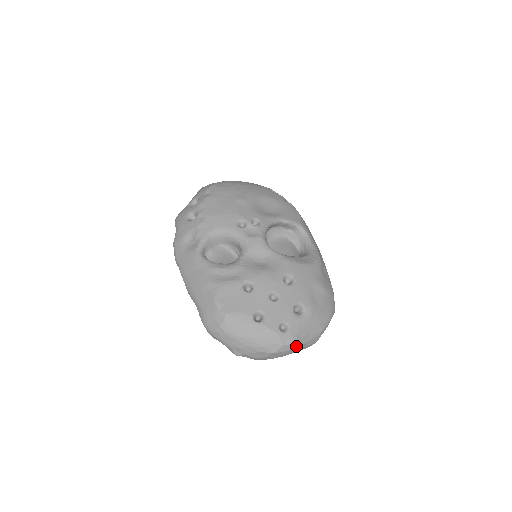
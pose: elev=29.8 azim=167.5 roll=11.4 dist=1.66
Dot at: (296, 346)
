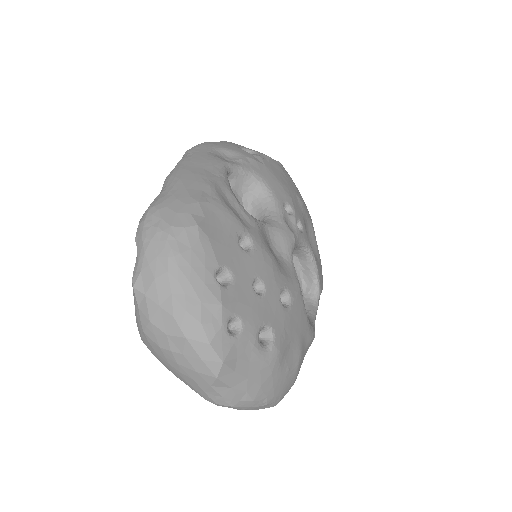
Dot at: (218, 369)
